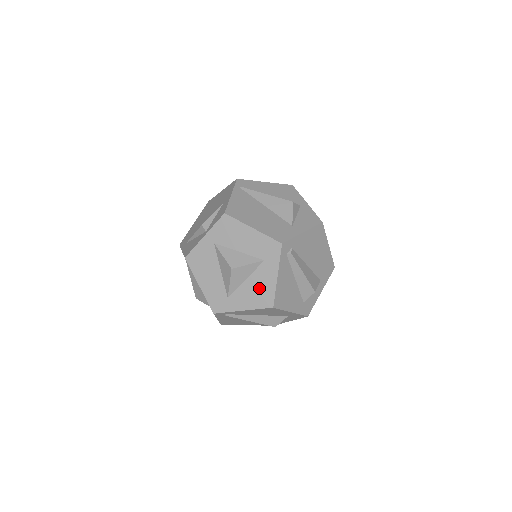
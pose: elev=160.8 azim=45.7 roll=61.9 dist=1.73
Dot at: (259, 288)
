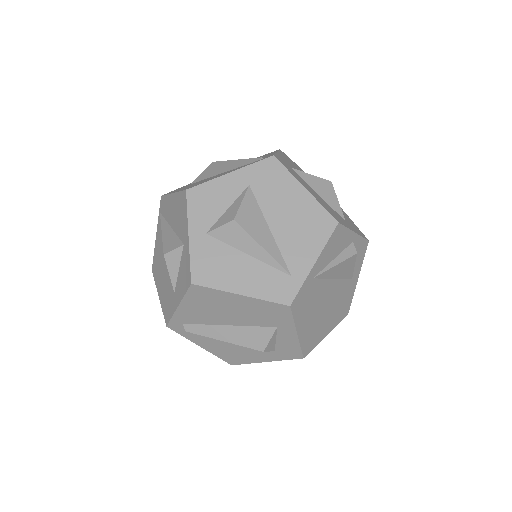
Dot at: occluded
